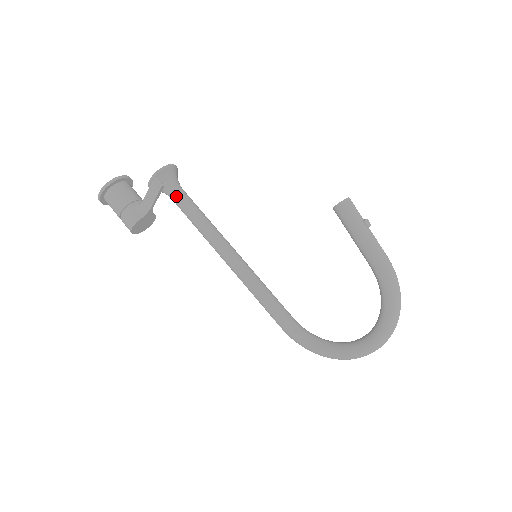
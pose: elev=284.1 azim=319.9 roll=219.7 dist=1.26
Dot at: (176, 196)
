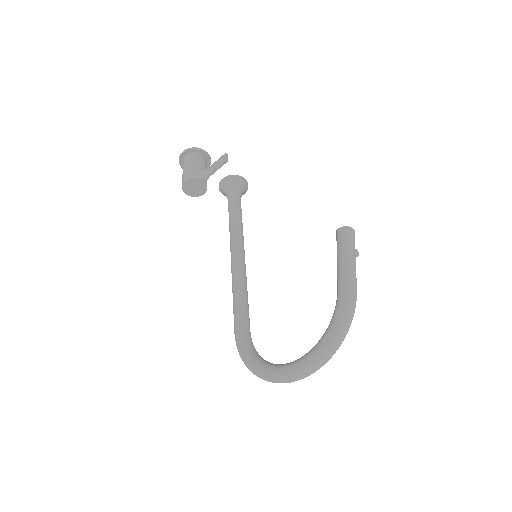
Dot at: (232, 199)
